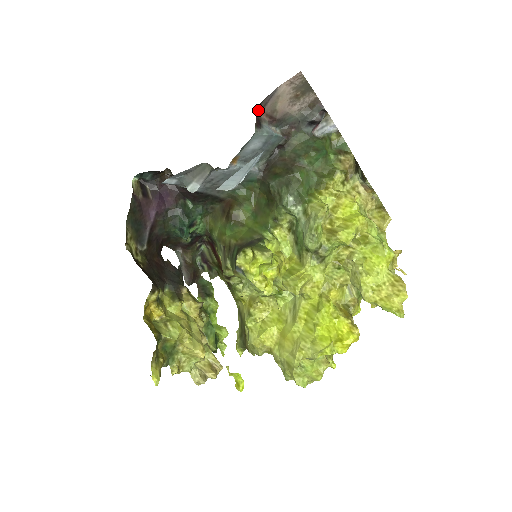
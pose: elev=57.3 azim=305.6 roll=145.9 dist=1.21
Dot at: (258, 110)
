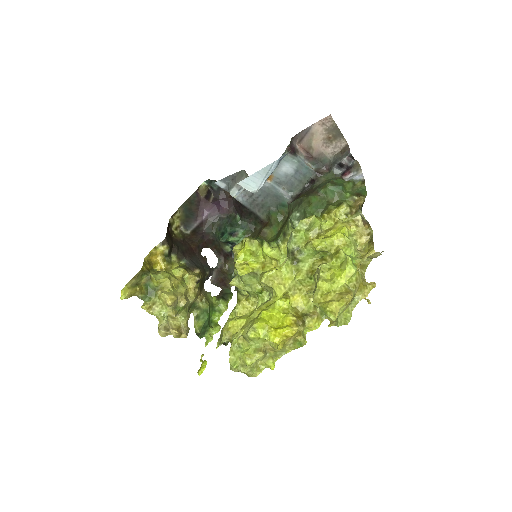
Dot at: (296, 142)
